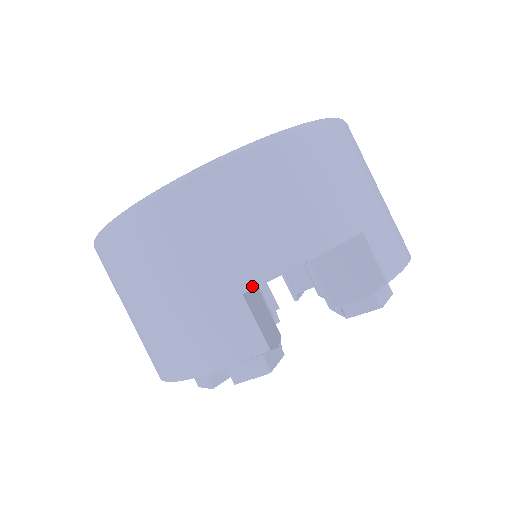
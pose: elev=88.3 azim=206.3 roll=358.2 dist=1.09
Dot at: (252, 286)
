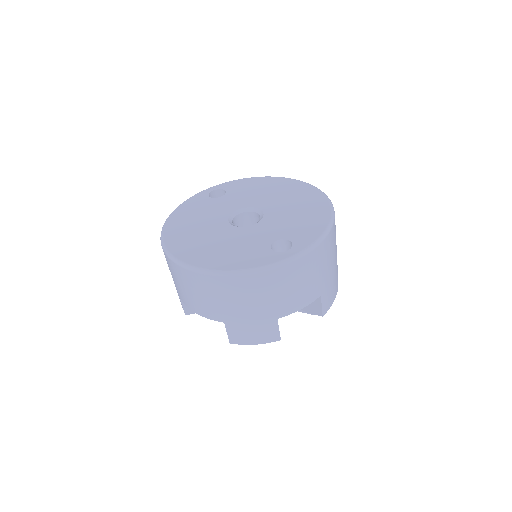
Dot at: (180, 297)
